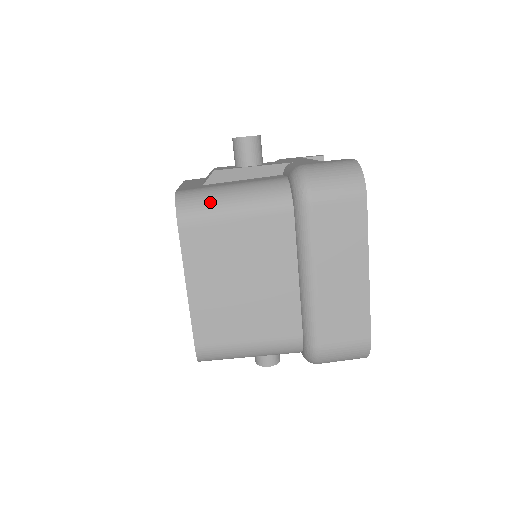
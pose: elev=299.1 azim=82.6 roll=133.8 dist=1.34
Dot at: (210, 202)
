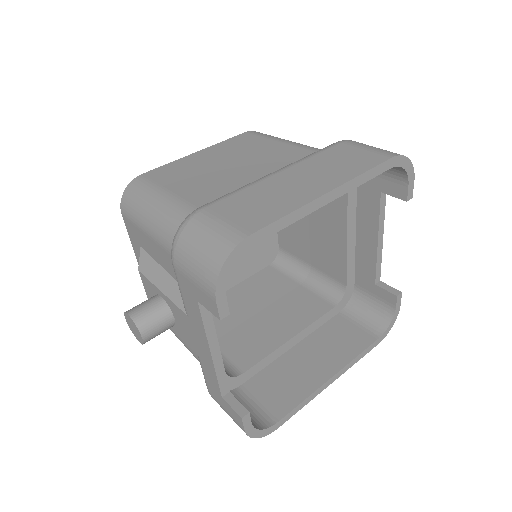
Dot at: occluded
